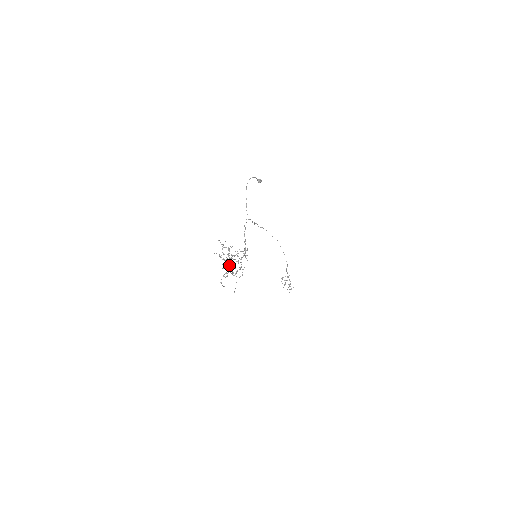
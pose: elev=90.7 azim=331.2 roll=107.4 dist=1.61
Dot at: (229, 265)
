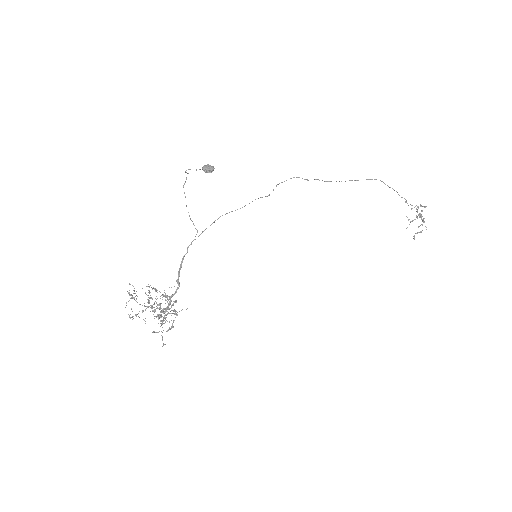
Dot at: occluded
